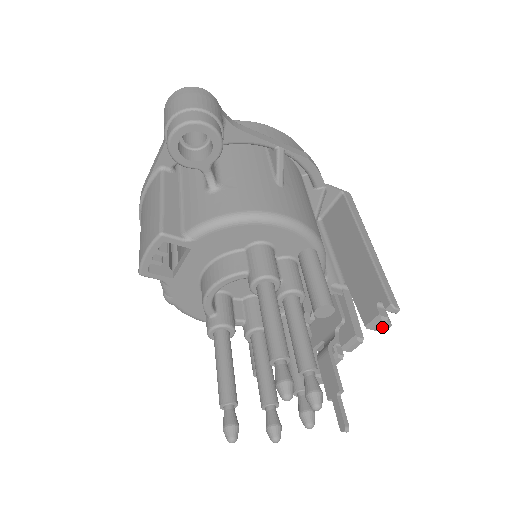
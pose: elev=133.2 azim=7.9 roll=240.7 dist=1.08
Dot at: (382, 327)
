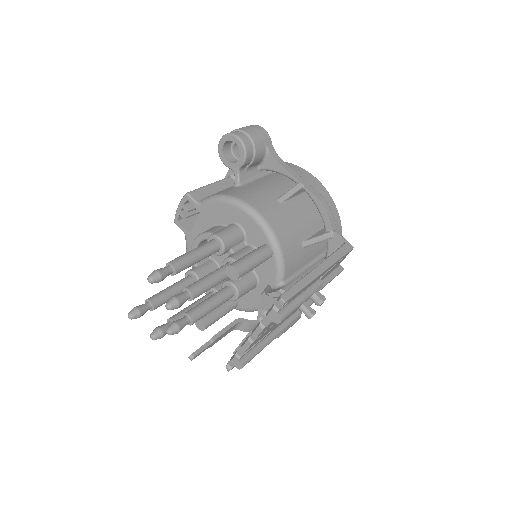
Dot at: (275, 318)
